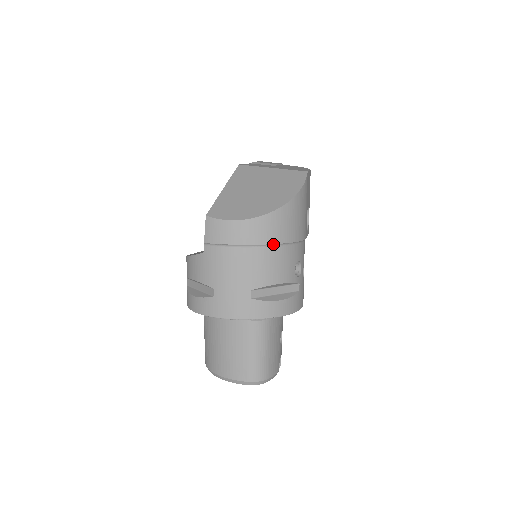
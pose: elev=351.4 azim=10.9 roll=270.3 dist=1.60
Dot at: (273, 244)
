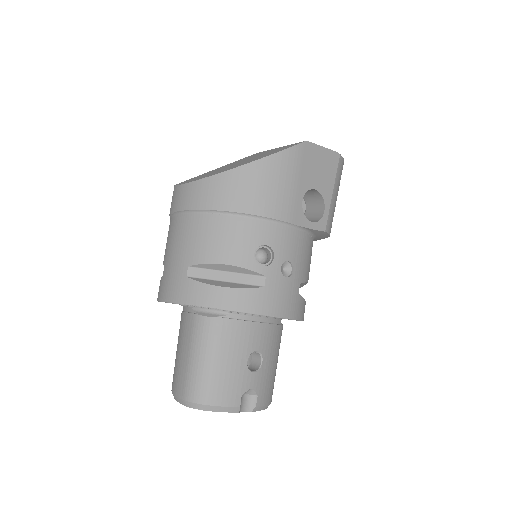
Dot at: (221, 211)
